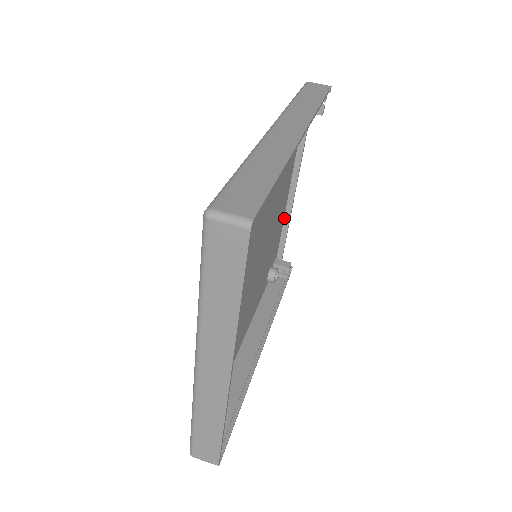
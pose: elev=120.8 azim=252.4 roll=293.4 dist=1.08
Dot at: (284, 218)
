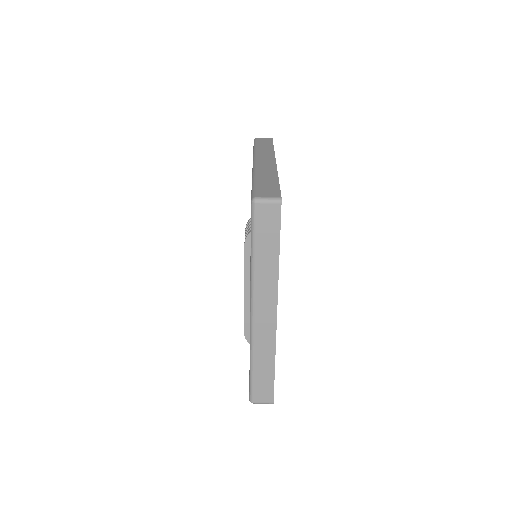
Dot at: occluded
